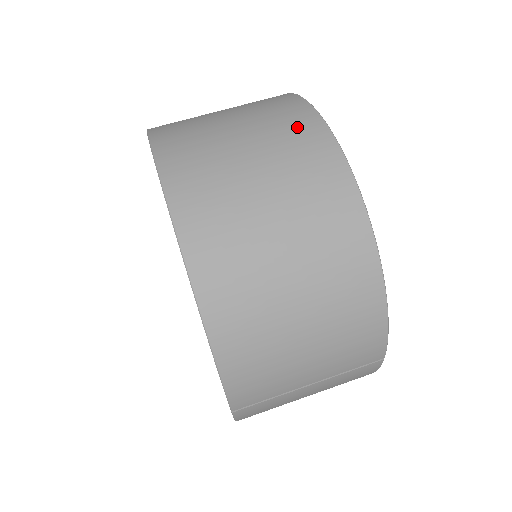
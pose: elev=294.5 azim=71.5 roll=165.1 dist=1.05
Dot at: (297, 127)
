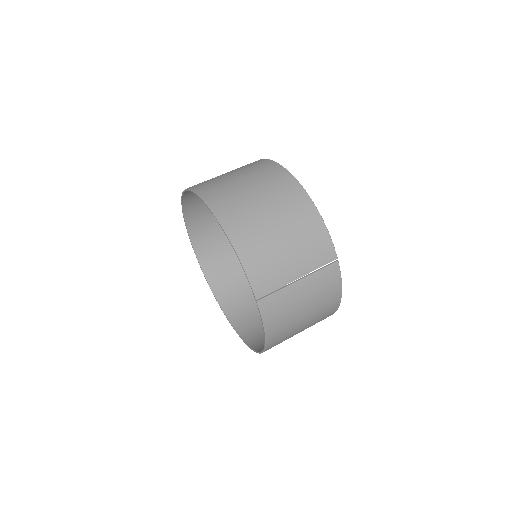
Dot at: (254, 164)
